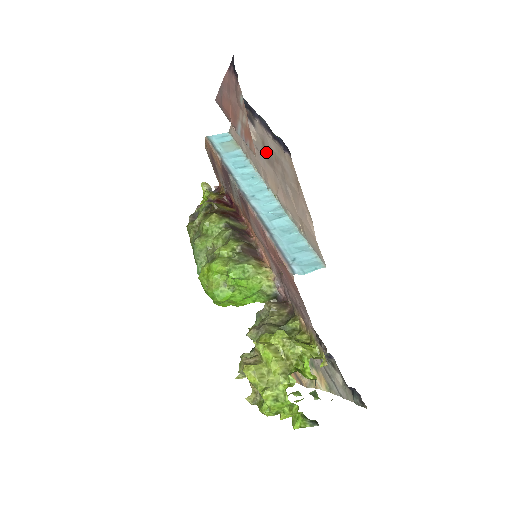
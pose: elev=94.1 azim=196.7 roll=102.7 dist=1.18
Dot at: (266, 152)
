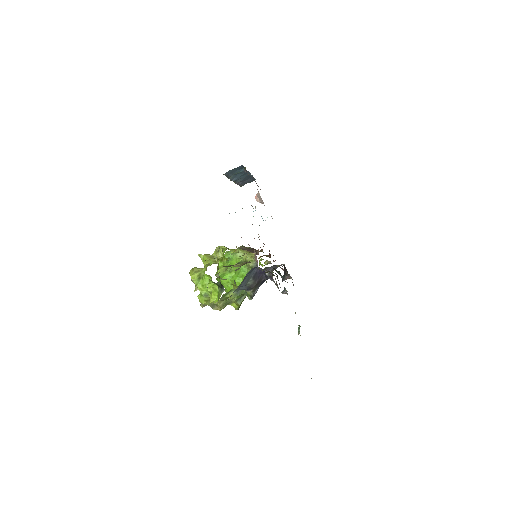
Dot at: occluded
